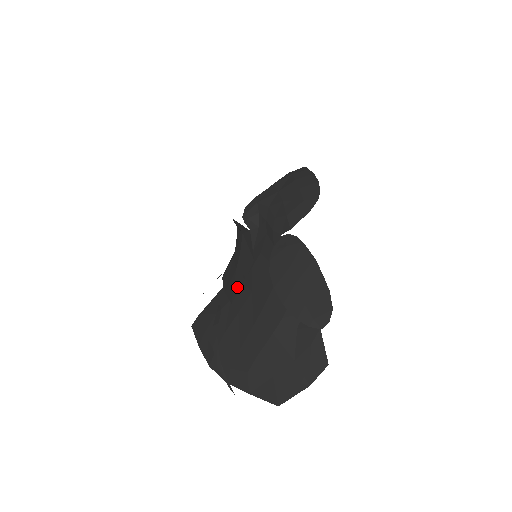
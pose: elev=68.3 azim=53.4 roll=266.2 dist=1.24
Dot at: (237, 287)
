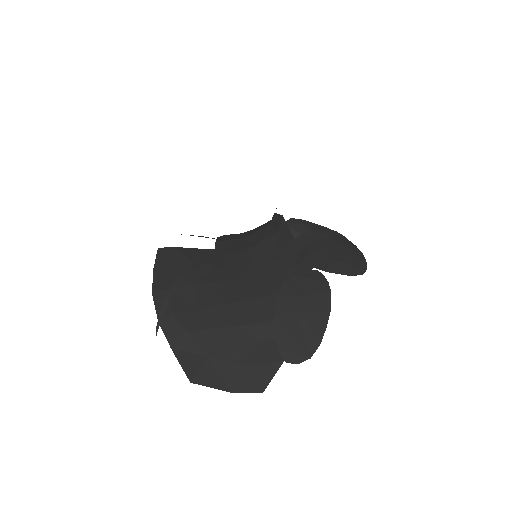
Dot at: (236, 263)
